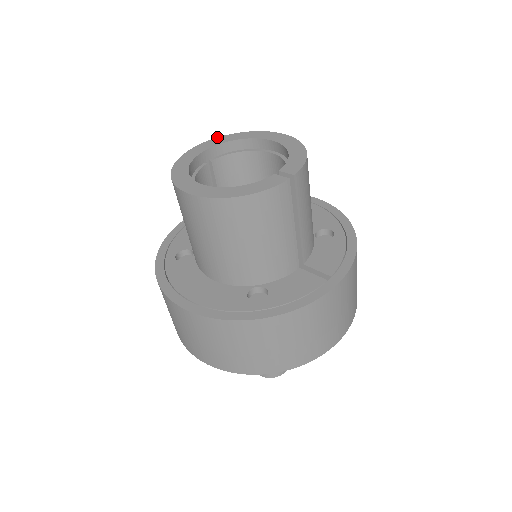
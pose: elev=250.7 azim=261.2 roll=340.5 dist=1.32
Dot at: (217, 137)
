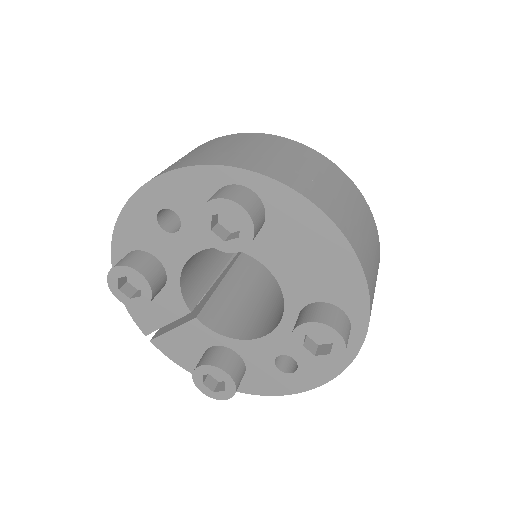
Dot at: occluded
